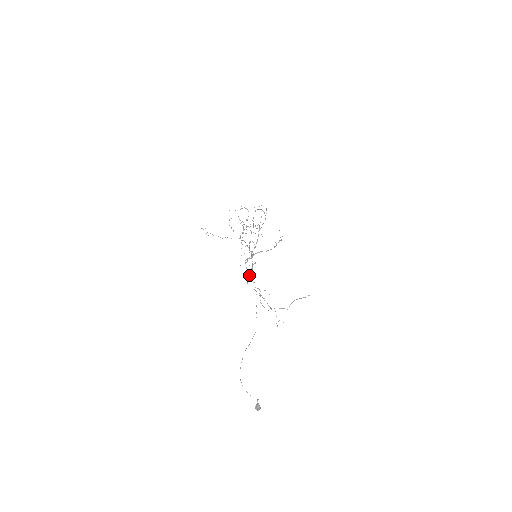
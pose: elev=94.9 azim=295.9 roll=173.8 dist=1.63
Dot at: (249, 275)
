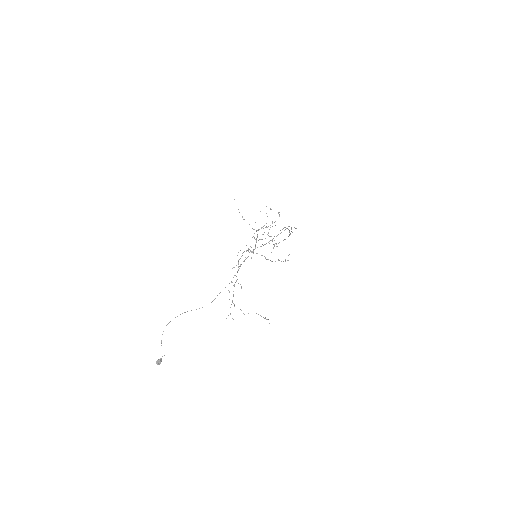
Dot at: occluded
